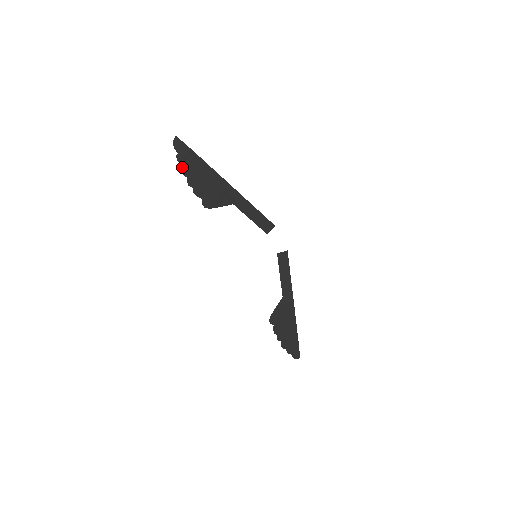
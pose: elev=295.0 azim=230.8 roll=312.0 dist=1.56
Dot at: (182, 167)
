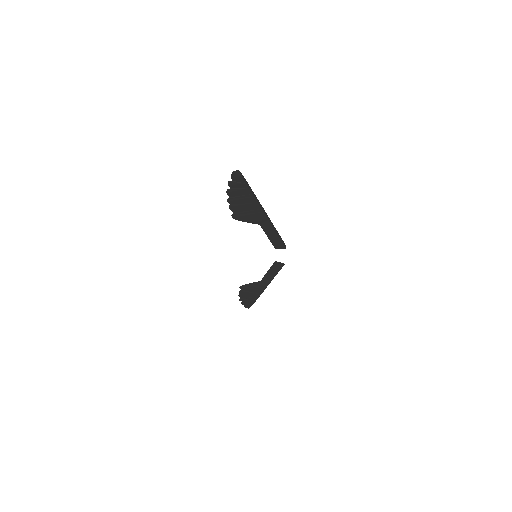
Dot at: (230, 190)
